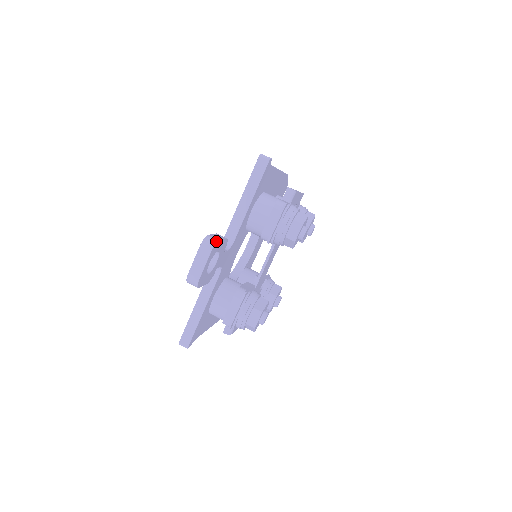
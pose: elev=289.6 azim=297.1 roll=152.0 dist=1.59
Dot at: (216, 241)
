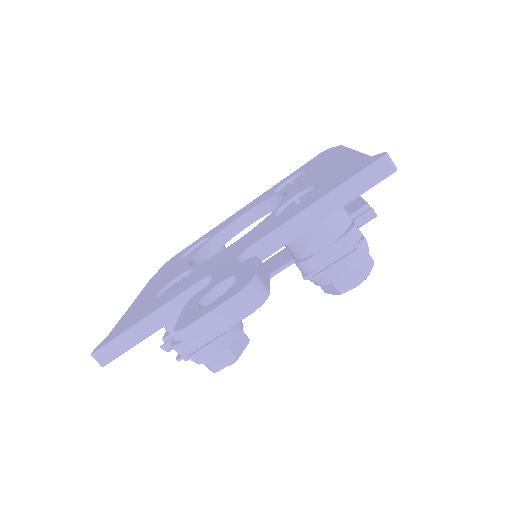
Dot at: (267, 296)
